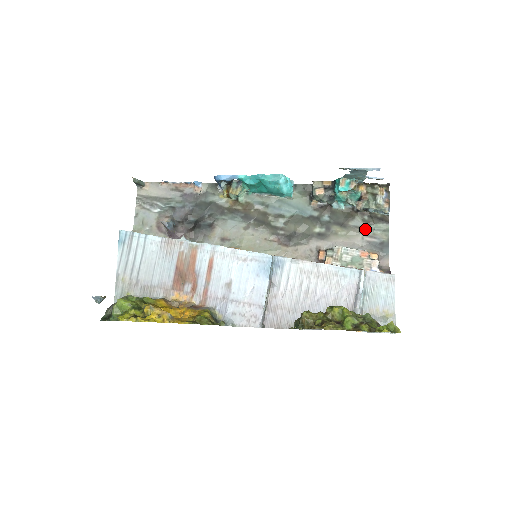
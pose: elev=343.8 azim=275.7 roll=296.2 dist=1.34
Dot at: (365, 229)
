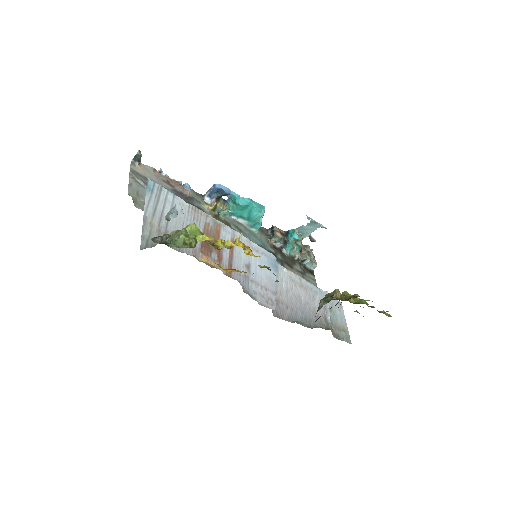
Dot at: (303, 274)
